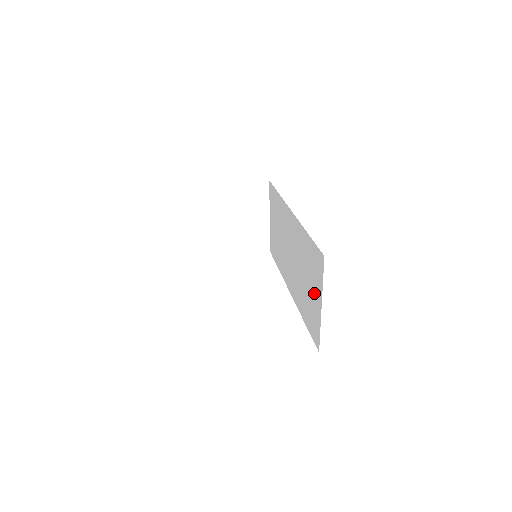
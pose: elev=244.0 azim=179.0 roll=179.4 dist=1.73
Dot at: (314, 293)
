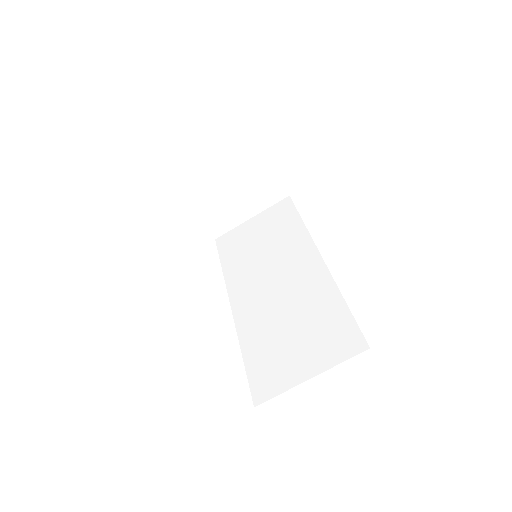
Dot at: (304, 355)
